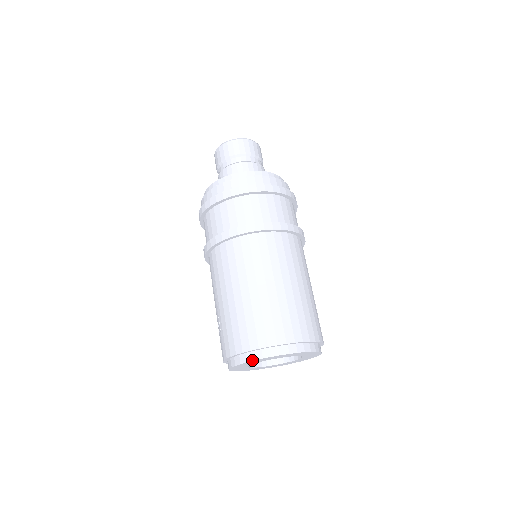
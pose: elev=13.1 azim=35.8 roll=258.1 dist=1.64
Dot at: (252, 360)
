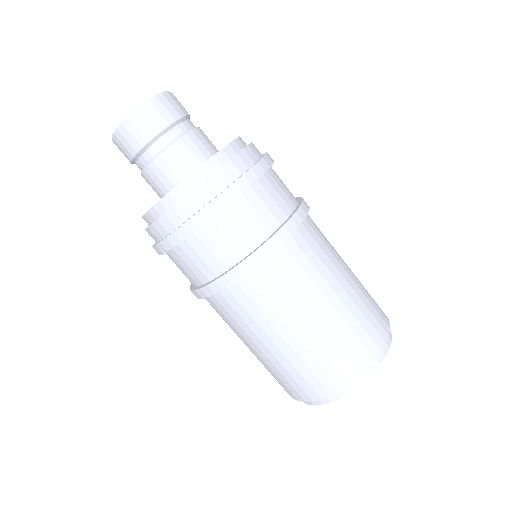
Dot at: occluded
